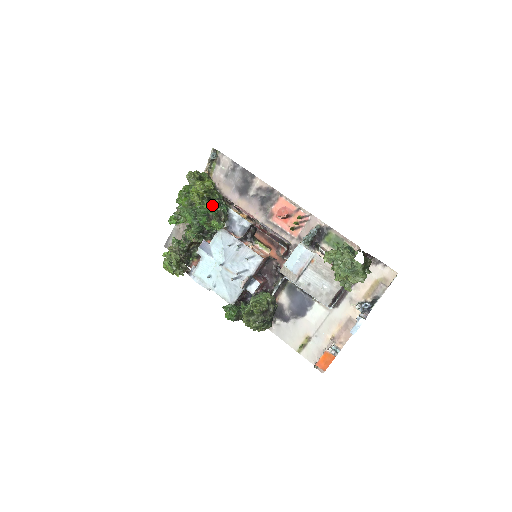
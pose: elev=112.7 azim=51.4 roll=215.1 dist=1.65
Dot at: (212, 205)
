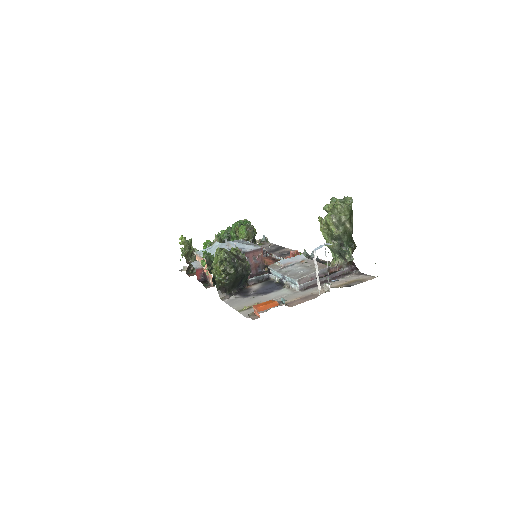
Dot at: occluded
